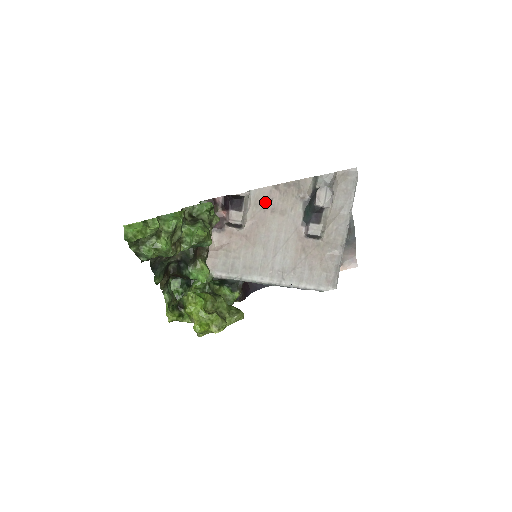
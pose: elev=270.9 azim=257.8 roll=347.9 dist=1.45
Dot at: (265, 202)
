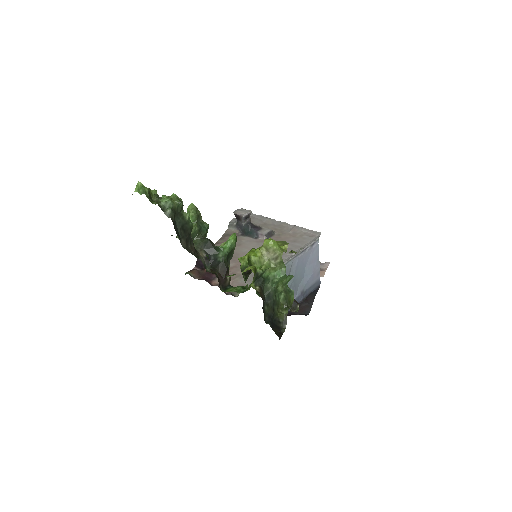
Dot at: occluded
